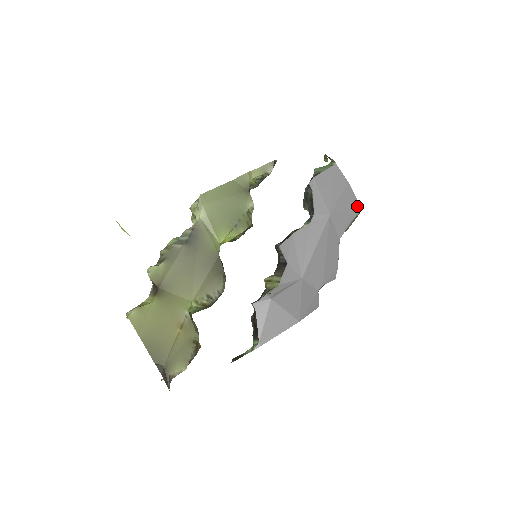
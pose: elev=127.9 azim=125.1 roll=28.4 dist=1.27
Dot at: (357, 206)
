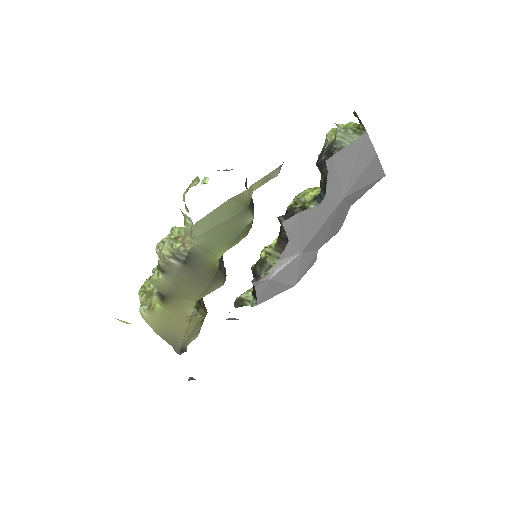
Dot at: (380, 175)
